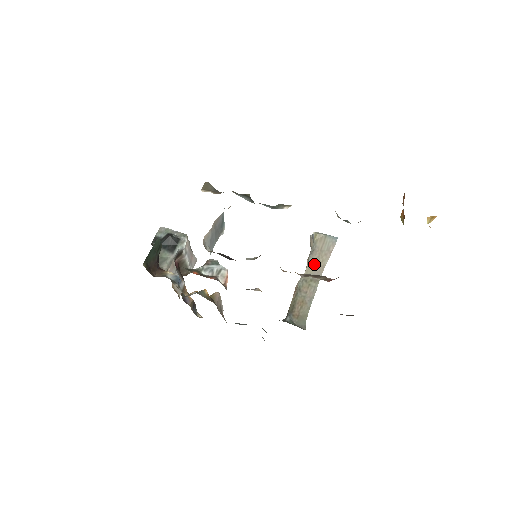
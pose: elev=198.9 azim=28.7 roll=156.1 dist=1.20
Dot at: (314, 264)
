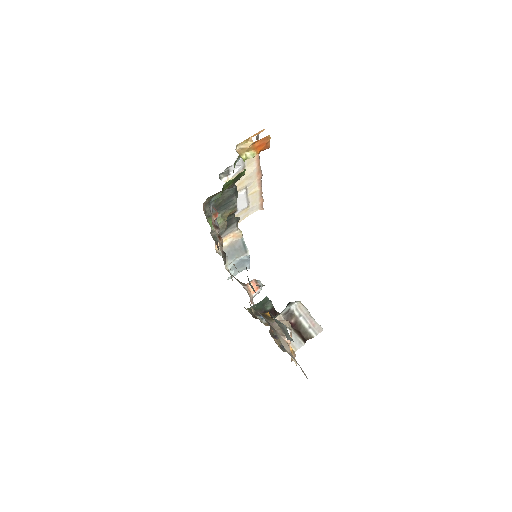
Dot at: occluded
